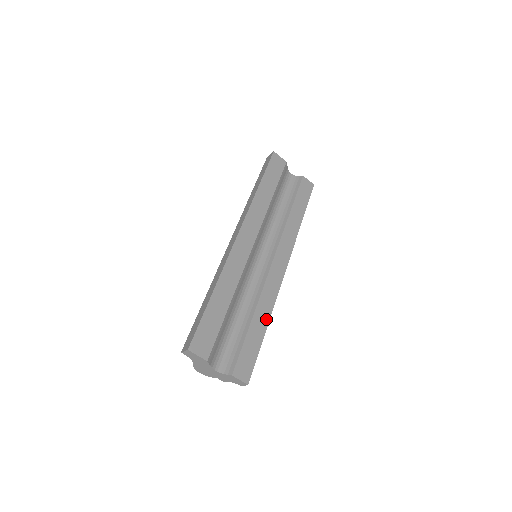
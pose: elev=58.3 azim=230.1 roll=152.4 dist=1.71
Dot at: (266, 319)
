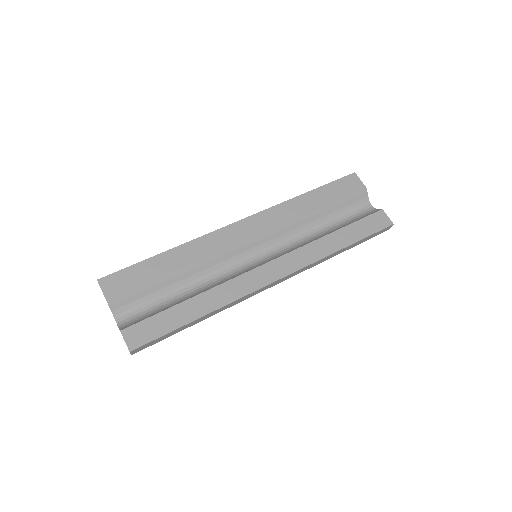
Dot at: (206, 309)
